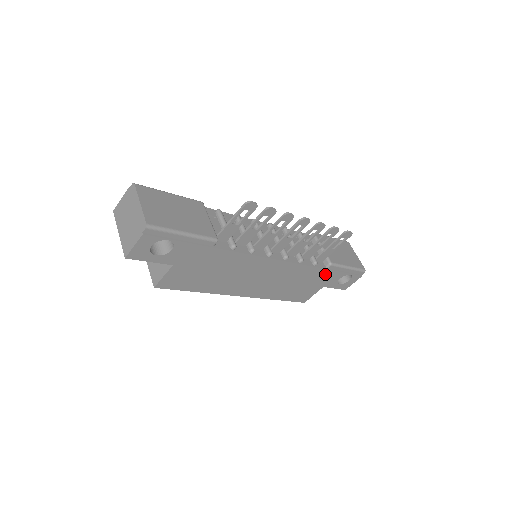
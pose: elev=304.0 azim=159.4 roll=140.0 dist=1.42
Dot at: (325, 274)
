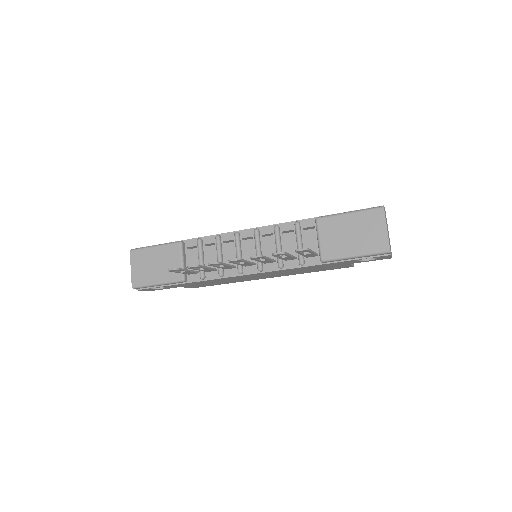
Dot at: (329, 264)
